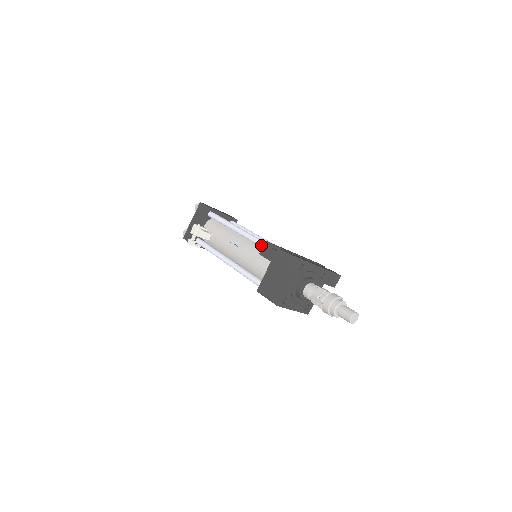
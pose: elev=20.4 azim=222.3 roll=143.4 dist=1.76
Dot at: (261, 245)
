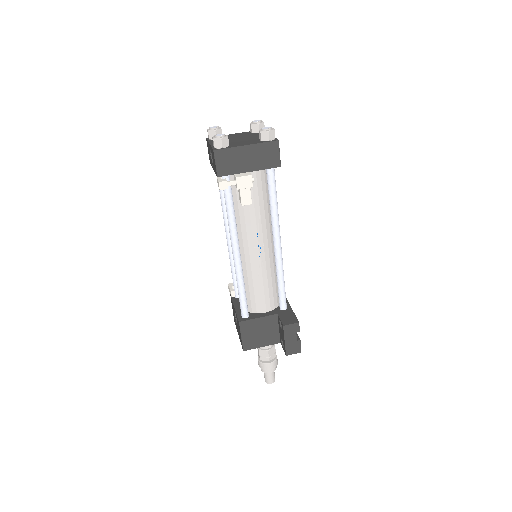
Dot at: (281, 285)
